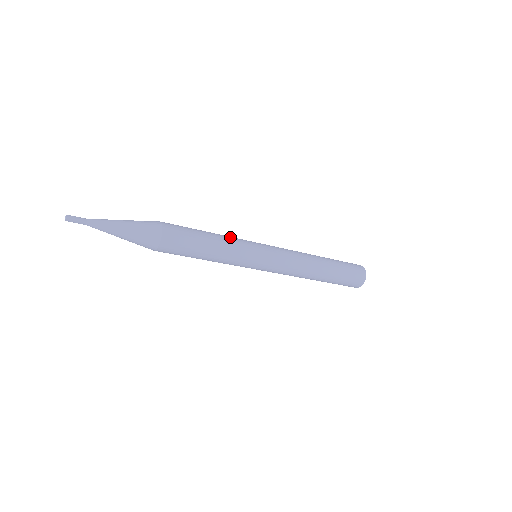
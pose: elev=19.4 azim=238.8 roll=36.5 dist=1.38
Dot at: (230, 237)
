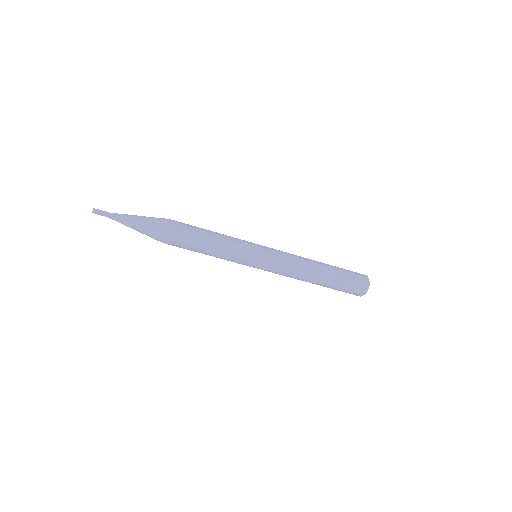
Dot at: (230, 236)
